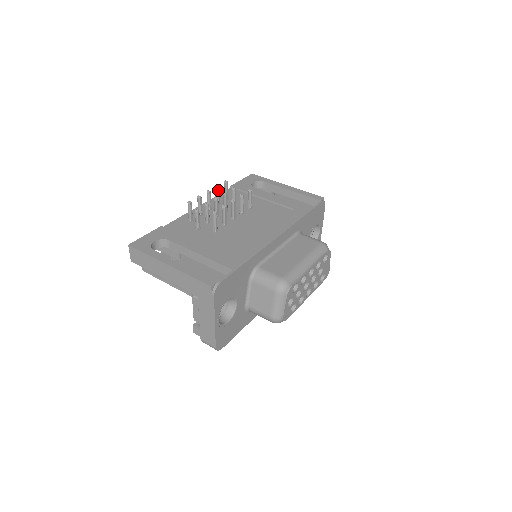
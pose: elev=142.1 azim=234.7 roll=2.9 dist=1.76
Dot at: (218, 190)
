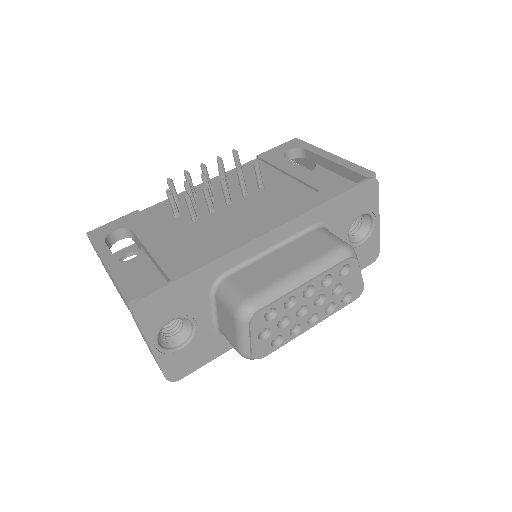
Dot at: (220, 162)
